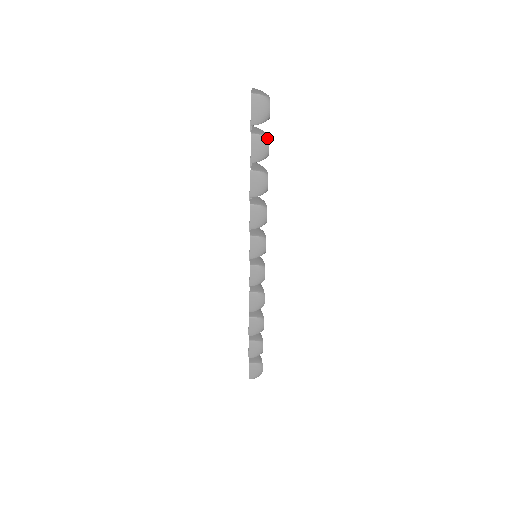
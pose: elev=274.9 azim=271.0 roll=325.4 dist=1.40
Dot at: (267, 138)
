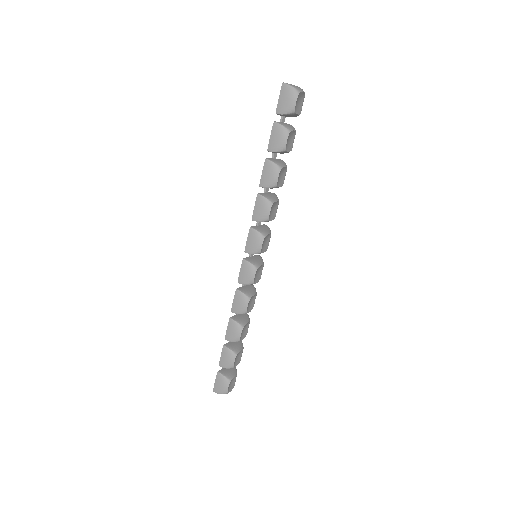
Dot at: (288, 131)
